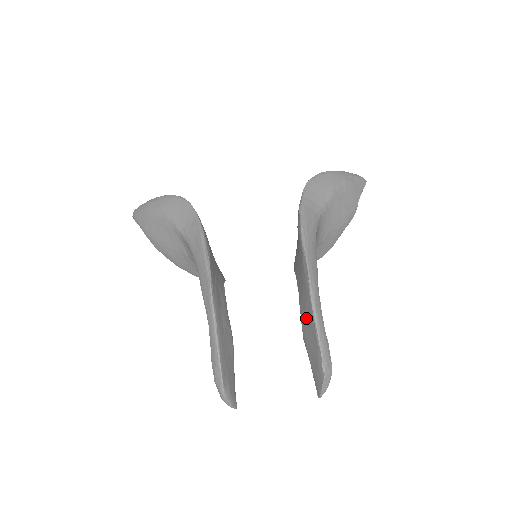
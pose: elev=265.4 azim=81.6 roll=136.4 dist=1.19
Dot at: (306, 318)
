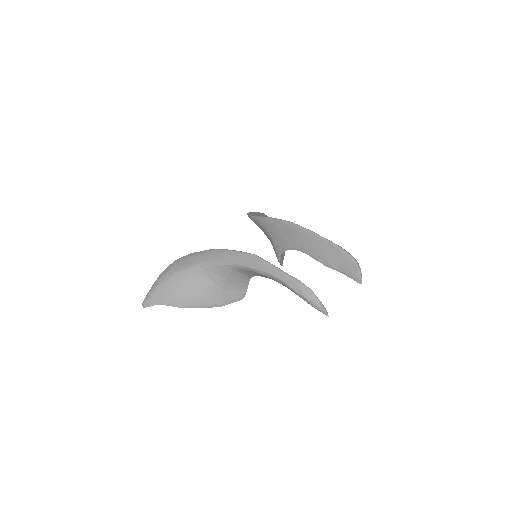
Dot at: (317, 249)
